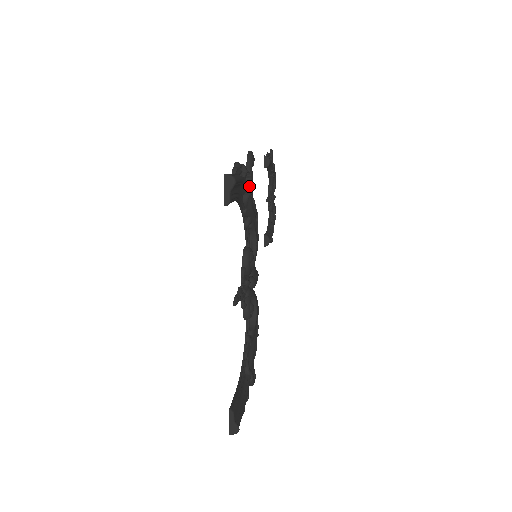
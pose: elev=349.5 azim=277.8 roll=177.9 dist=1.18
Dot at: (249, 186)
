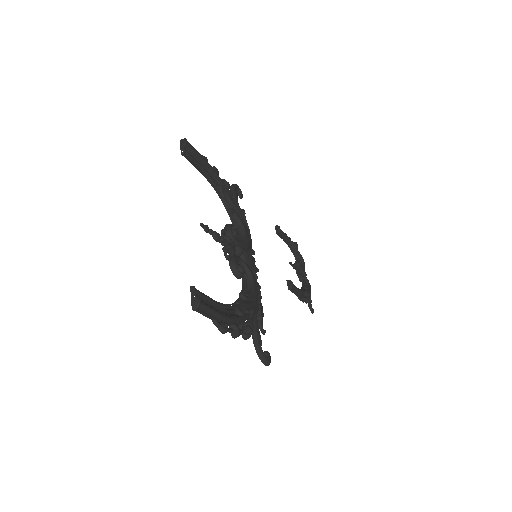
Dot at: (226, 186)
